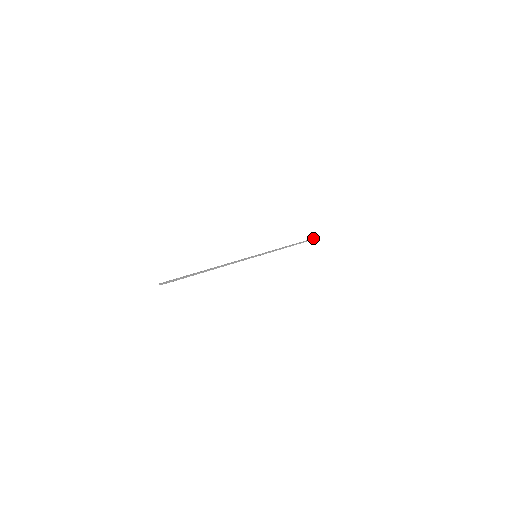
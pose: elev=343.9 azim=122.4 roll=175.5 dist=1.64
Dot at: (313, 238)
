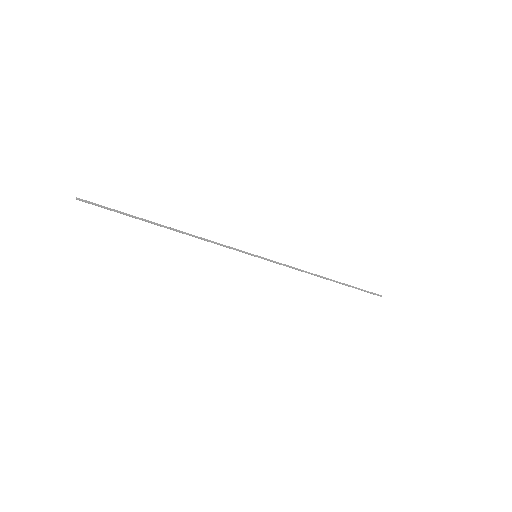
Dot at: (381, 295)
